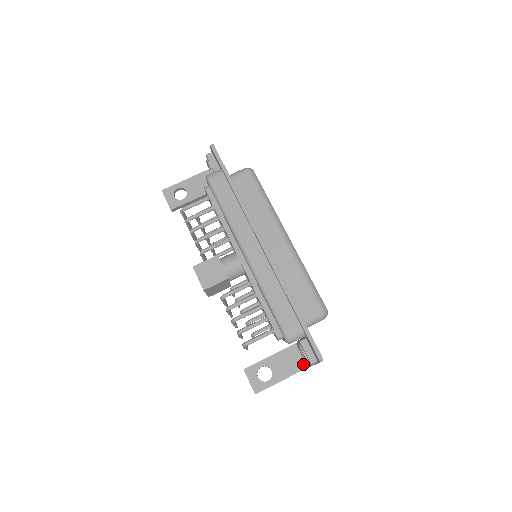
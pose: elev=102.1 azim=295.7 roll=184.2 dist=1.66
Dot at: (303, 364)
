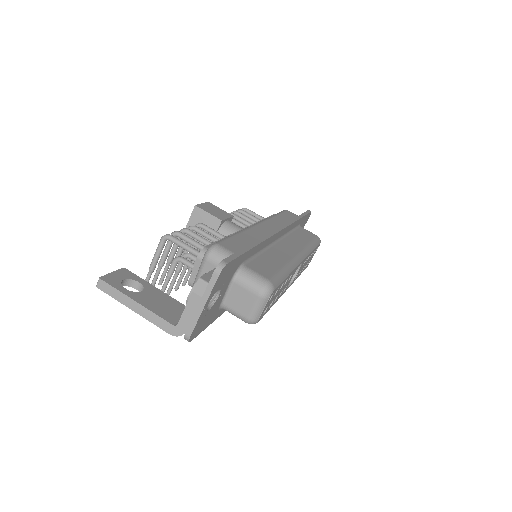
Dot at: (176, 321)
